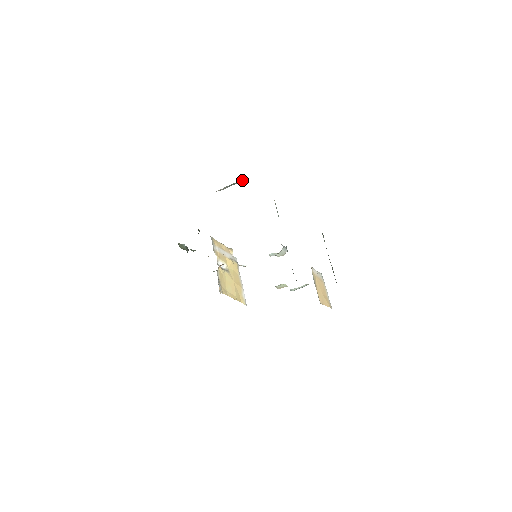
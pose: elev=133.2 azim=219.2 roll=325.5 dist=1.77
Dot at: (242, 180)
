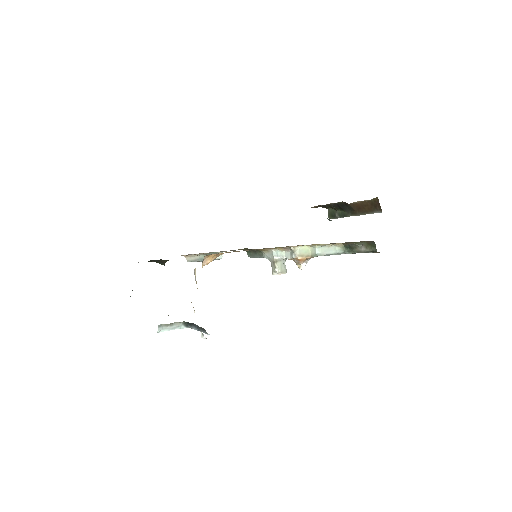
Dot at: occluded
